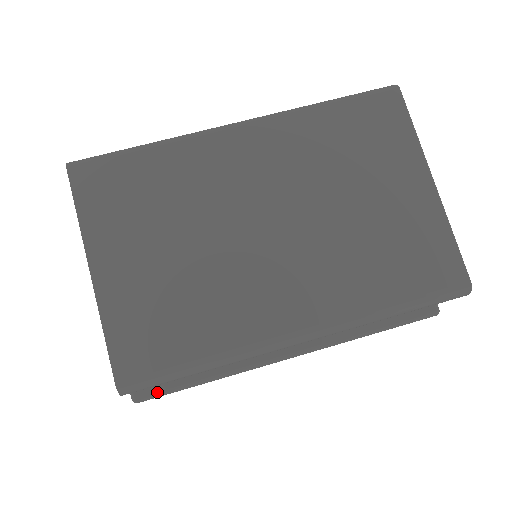
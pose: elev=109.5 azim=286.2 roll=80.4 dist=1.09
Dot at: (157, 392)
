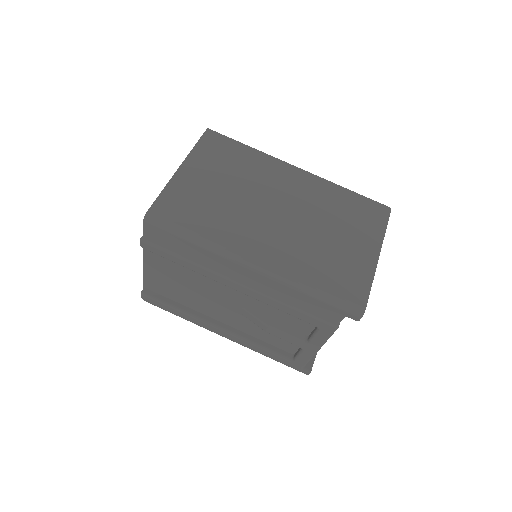
Dot at: (156, 243)
